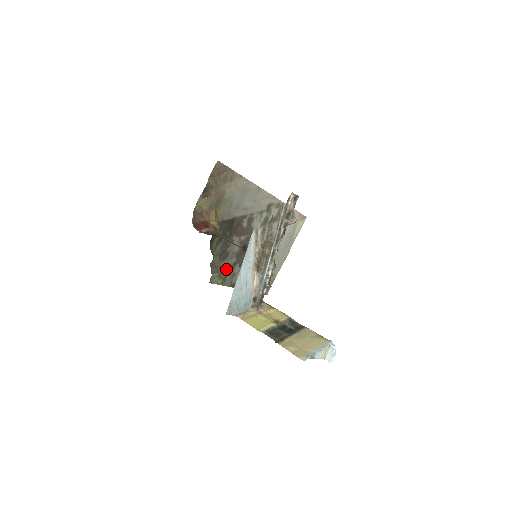
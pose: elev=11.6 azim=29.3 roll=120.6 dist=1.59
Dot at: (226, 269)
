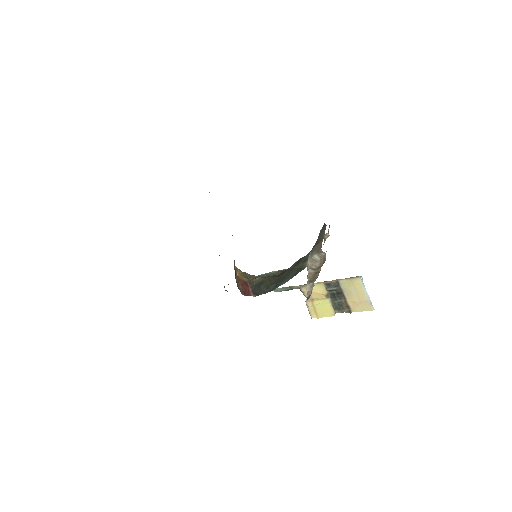
Dot at: occluded
